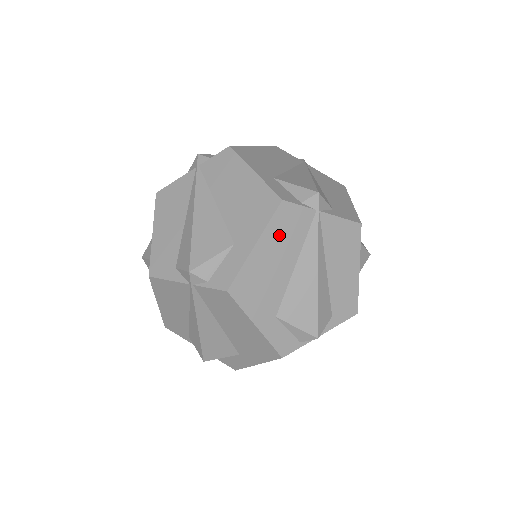
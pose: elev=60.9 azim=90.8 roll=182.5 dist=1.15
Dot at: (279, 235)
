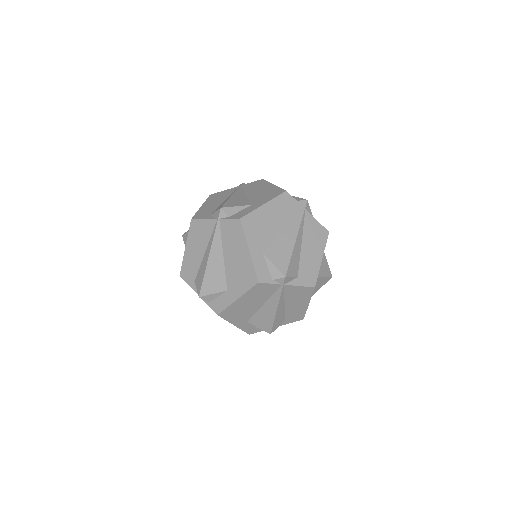
Dot at: occluded
